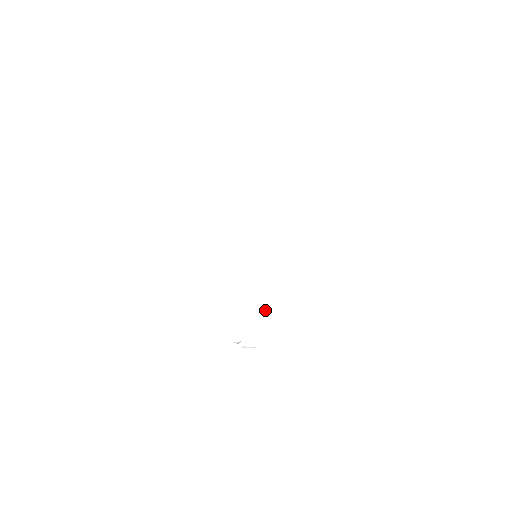
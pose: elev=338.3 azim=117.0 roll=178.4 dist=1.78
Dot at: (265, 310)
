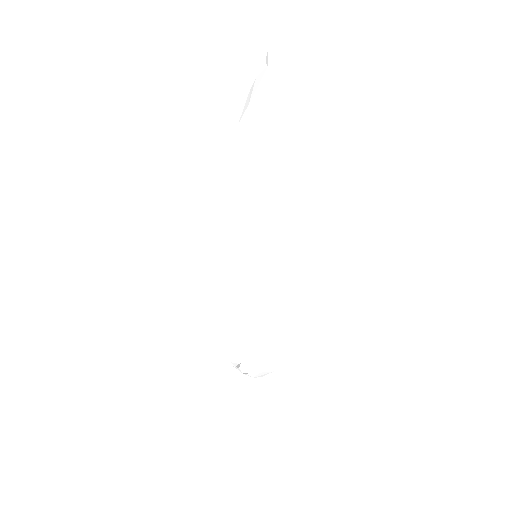
Dot at: (269, 335)
